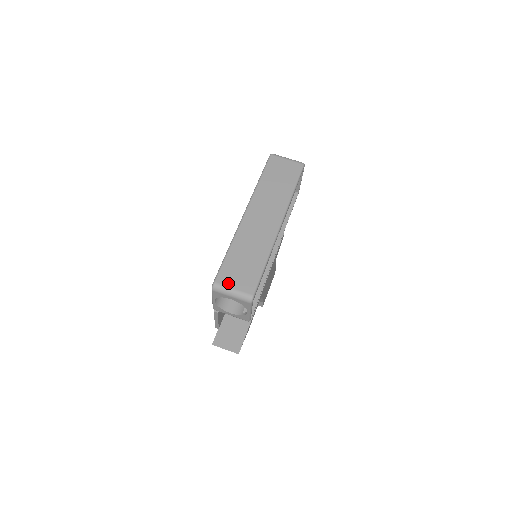
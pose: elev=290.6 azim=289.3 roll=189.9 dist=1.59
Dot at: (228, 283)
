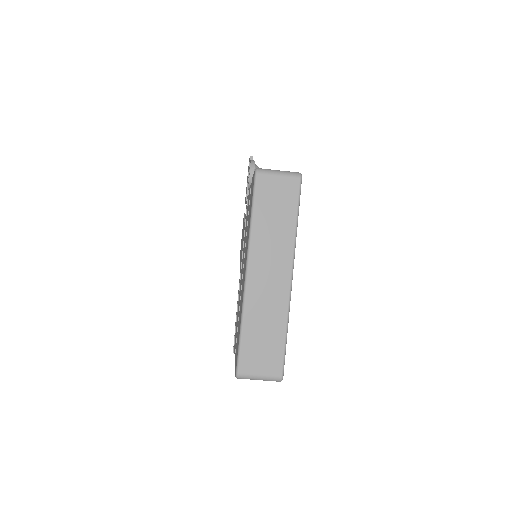
Dot at: (252, 370)
